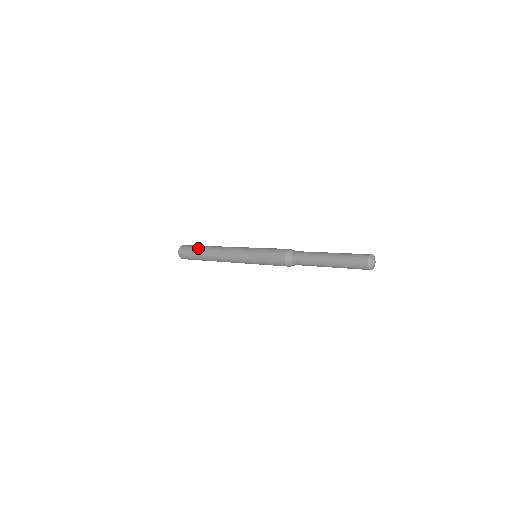
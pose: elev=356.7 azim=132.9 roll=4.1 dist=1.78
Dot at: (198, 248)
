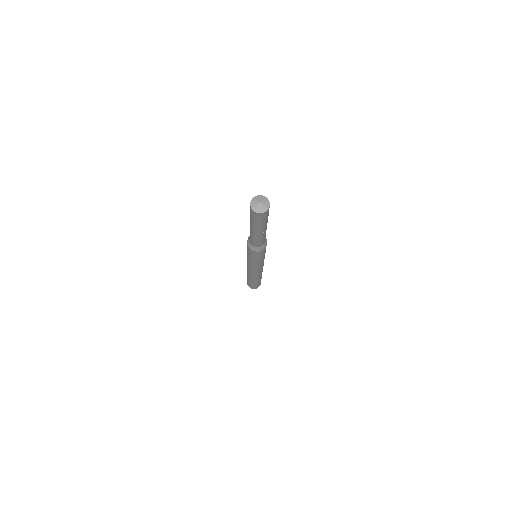
Dot at: occluded
